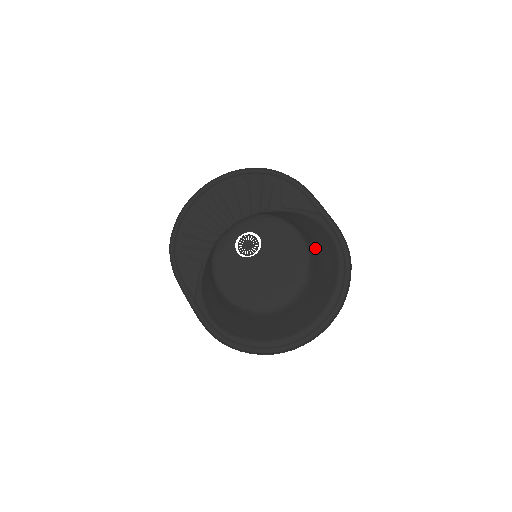
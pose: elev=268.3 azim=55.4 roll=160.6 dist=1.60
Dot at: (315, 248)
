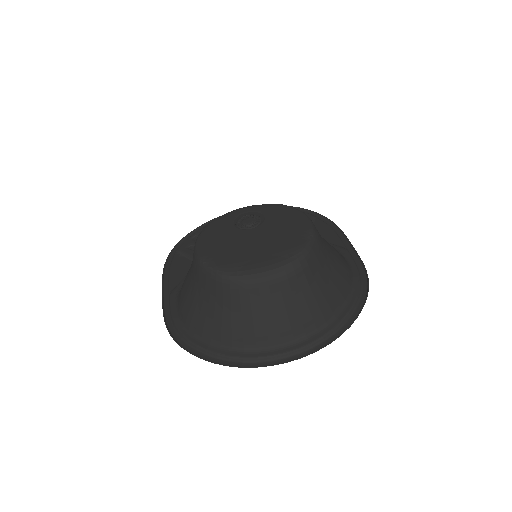
Dot at: (324, 248)
